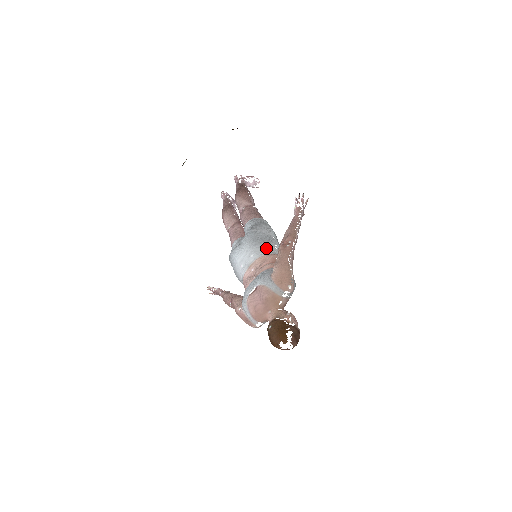
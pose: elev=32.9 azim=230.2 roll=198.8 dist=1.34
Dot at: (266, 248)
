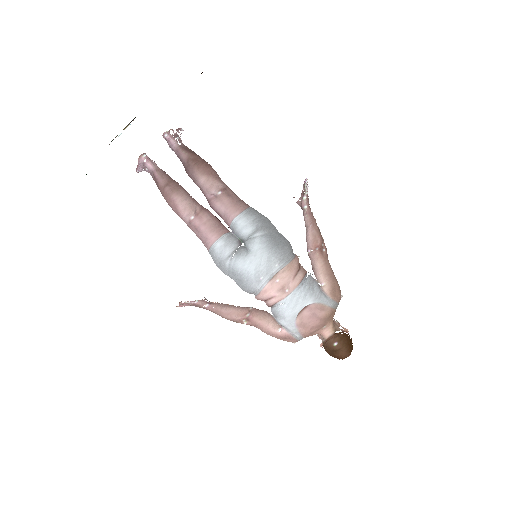
Dot at: (290, 253)
